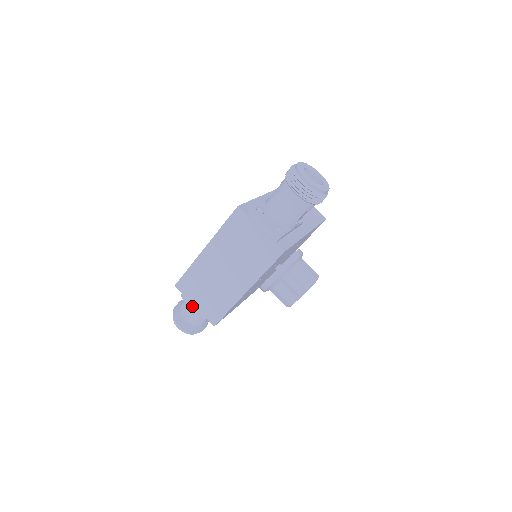
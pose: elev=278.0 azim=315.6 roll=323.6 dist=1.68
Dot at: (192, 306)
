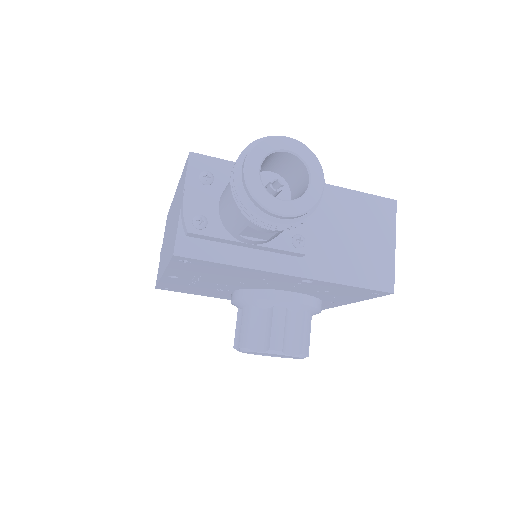
Dot at: (161, 250)
